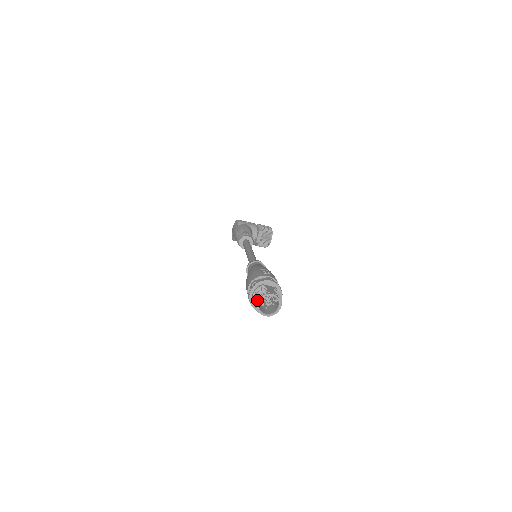
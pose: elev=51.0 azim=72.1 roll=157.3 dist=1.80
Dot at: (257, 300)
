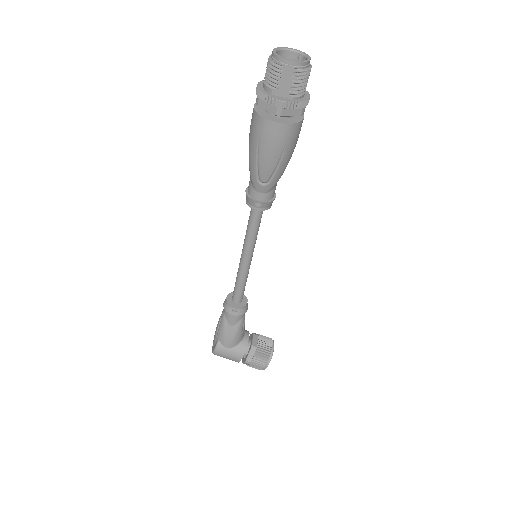
Dot at: (272, 52)
